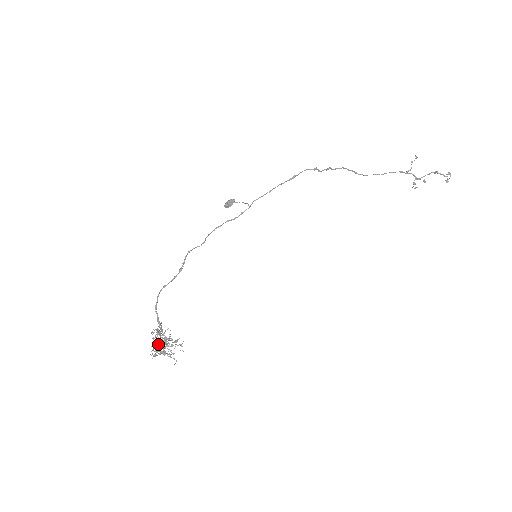
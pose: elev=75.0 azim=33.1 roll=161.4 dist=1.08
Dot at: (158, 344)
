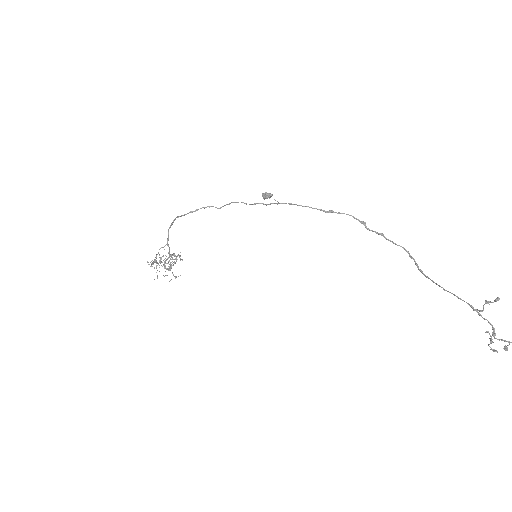
Dot at: (156, 255)
